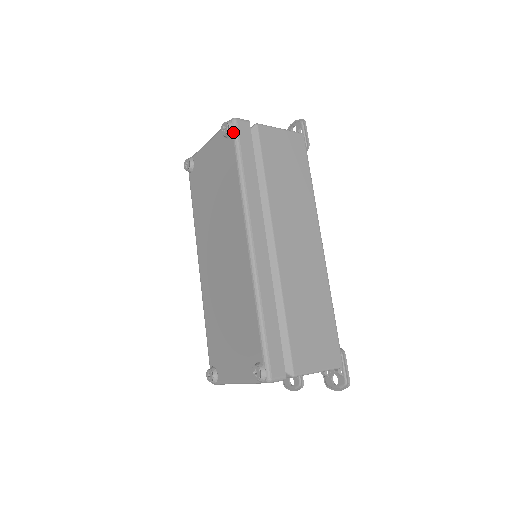
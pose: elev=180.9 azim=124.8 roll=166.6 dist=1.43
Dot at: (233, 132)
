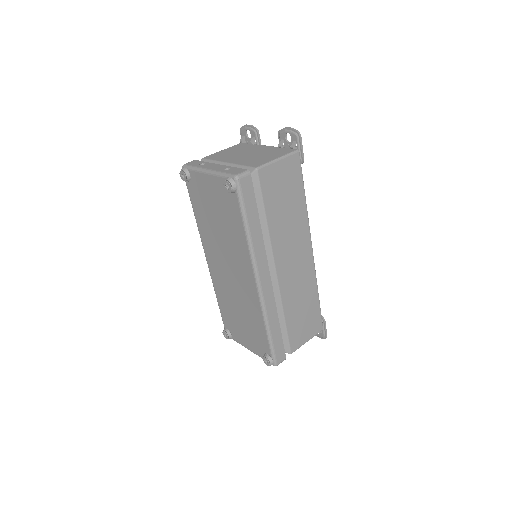
Dot at: (237, 192)
